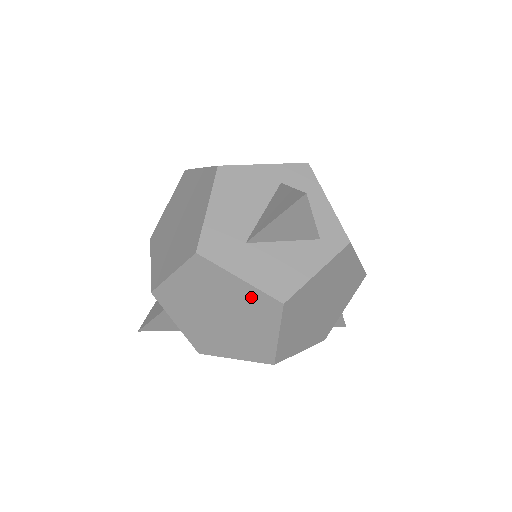
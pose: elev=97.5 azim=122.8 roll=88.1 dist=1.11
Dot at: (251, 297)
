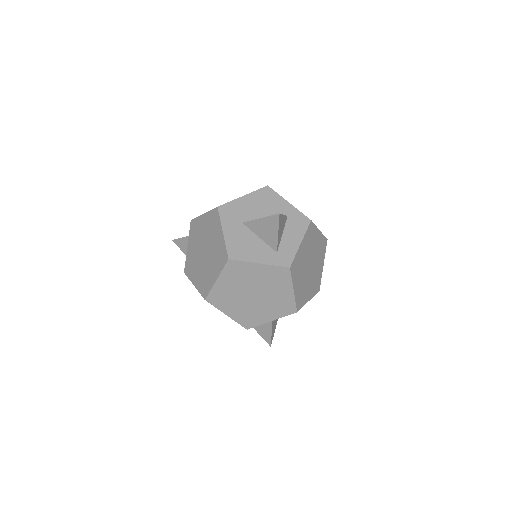
Dot at: (220, 247)
